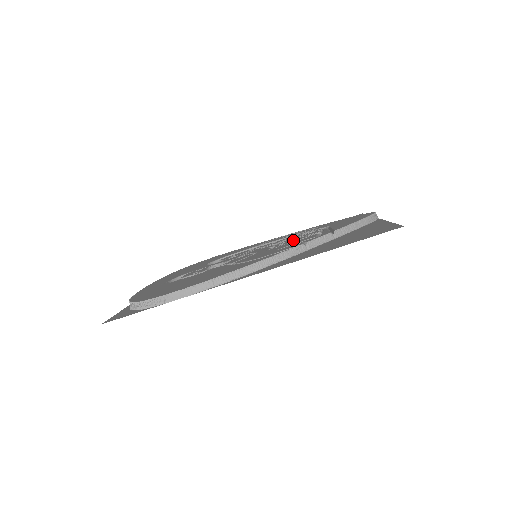
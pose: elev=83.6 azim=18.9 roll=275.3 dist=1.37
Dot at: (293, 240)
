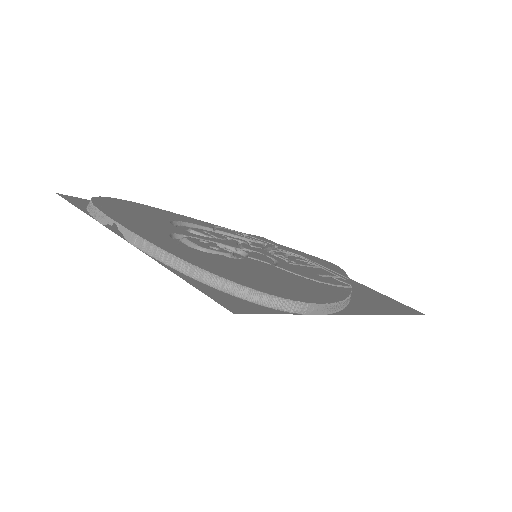
Dot at: (299, 261)
